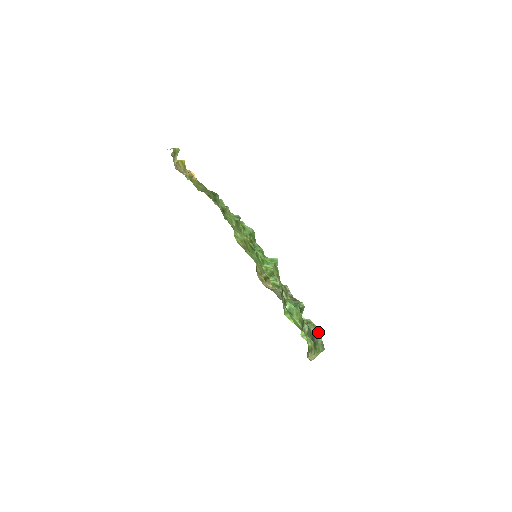
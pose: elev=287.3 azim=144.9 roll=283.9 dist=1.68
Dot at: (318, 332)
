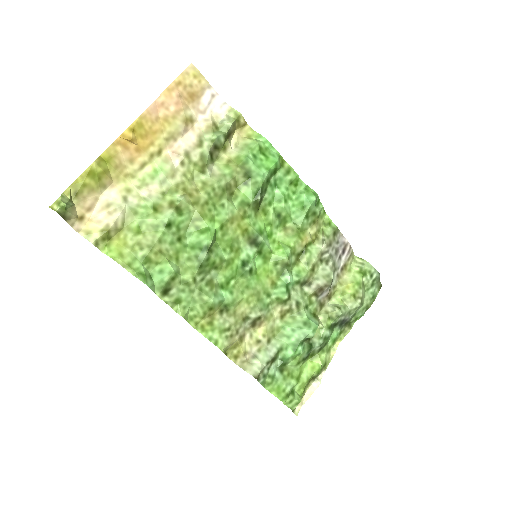
Dot at: (355, 309)
